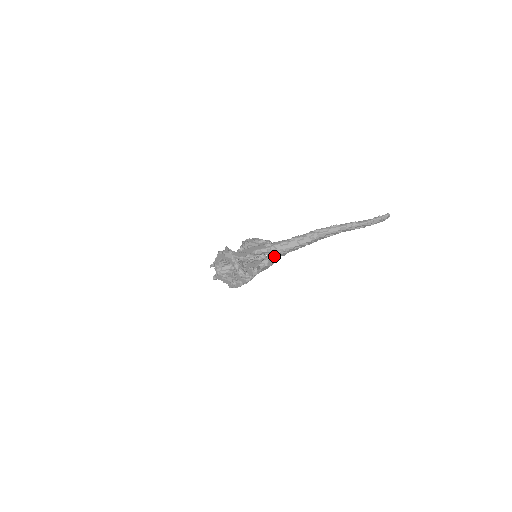
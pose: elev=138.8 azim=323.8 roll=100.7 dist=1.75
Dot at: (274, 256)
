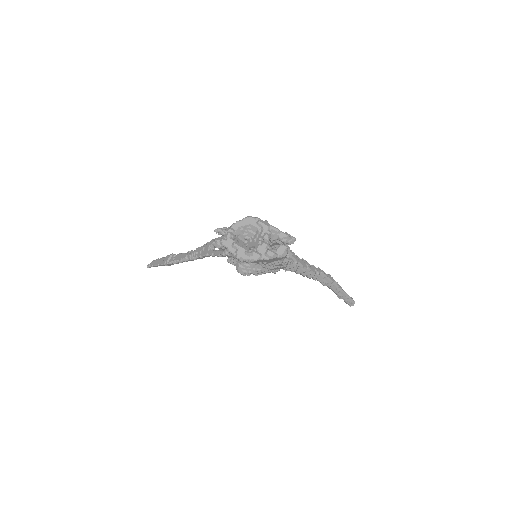
Dot at: (289, 260)
